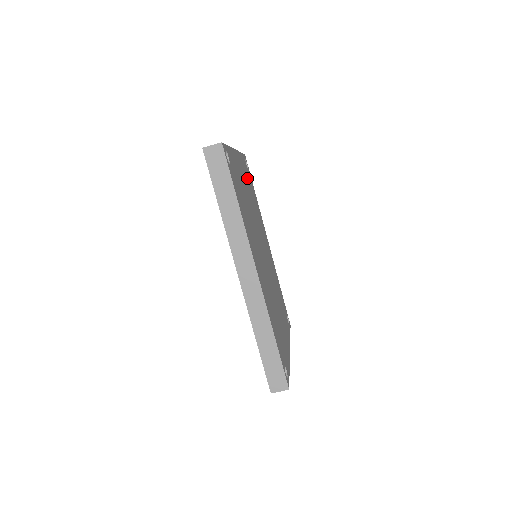
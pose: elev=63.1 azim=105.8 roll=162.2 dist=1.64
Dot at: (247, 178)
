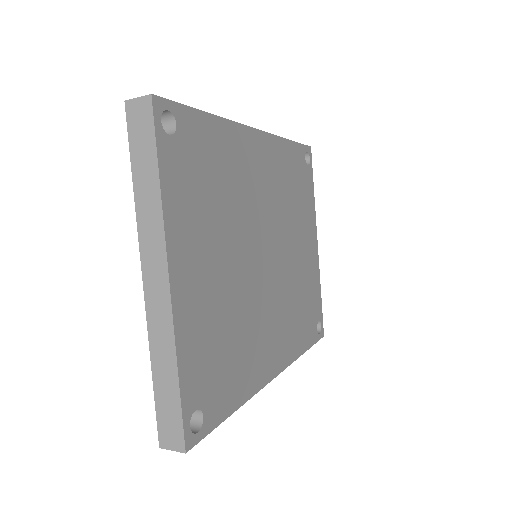
Dot at: (195, 197)
